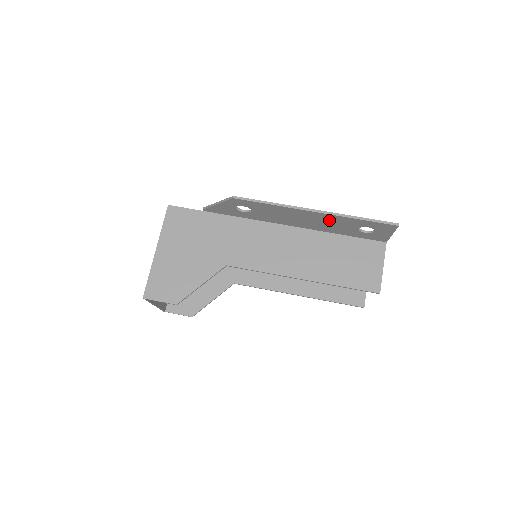
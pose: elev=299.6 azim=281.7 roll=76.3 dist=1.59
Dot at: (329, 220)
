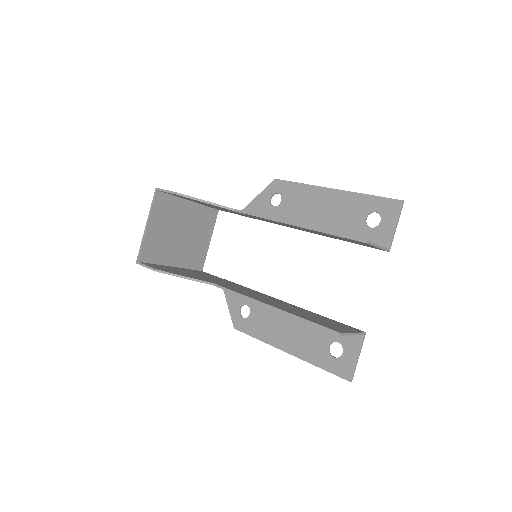
Dot at: (342, 205)
